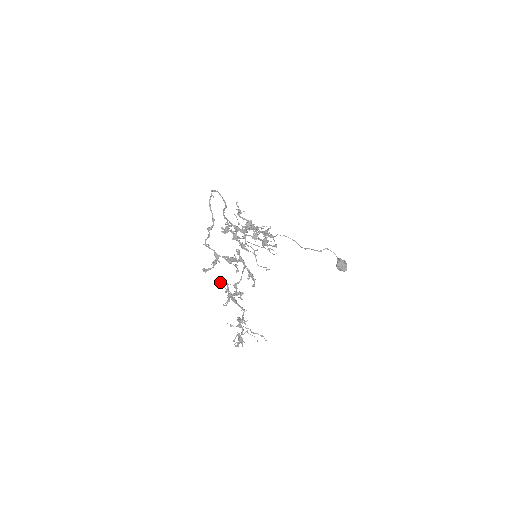
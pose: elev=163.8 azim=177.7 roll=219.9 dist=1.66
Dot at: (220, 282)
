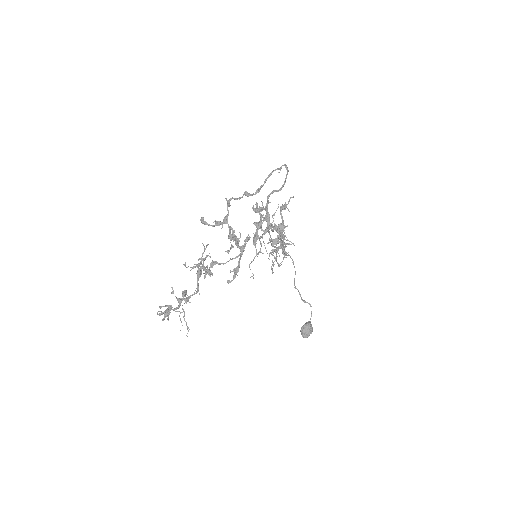
Dot at: occluded
